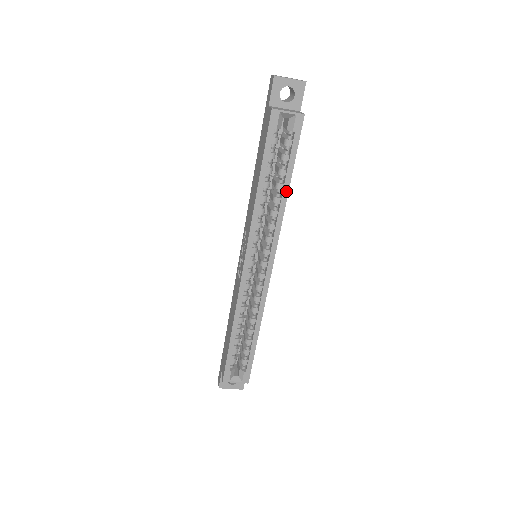
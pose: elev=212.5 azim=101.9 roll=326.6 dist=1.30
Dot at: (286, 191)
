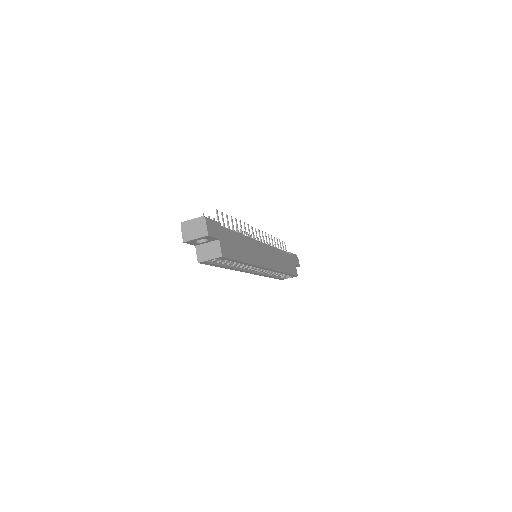
Dot at: (245, 263)
